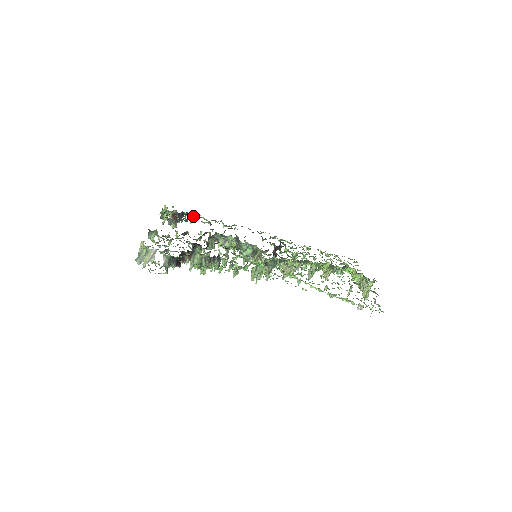
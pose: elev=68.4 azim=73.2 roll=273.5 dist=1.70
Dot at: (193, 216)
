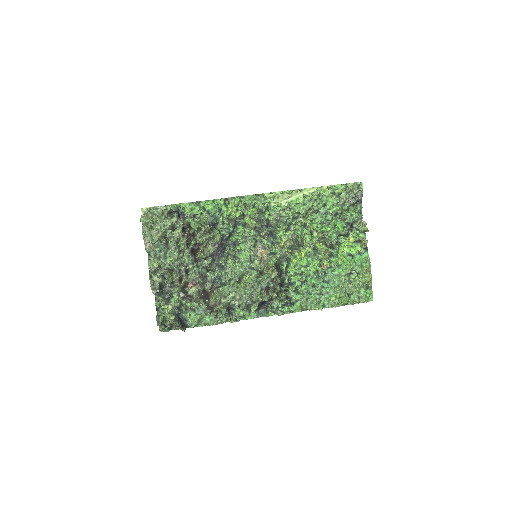
Dot at: (191, 316)
